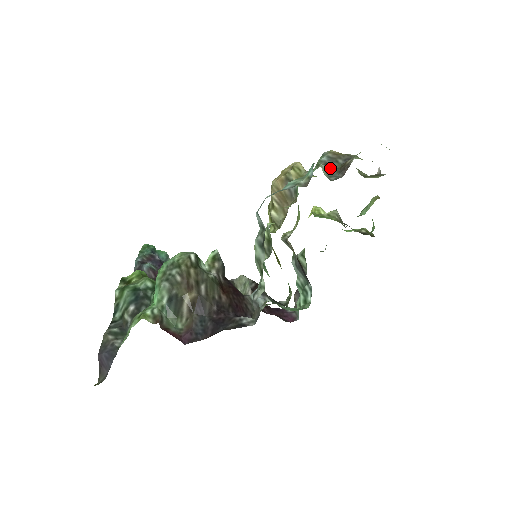
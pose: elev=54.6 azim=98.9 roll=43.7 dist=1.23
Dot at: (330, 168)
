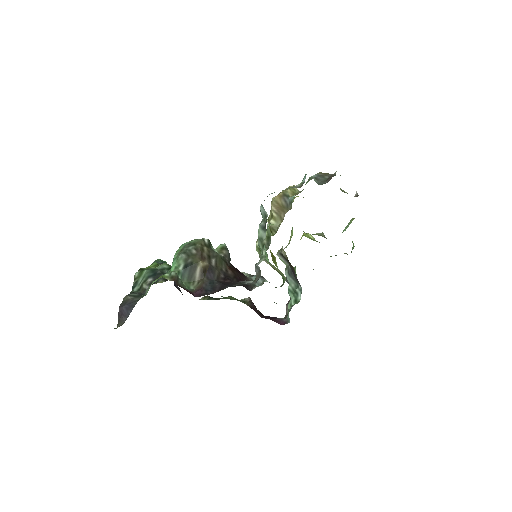
Dot at: (319, 180)
